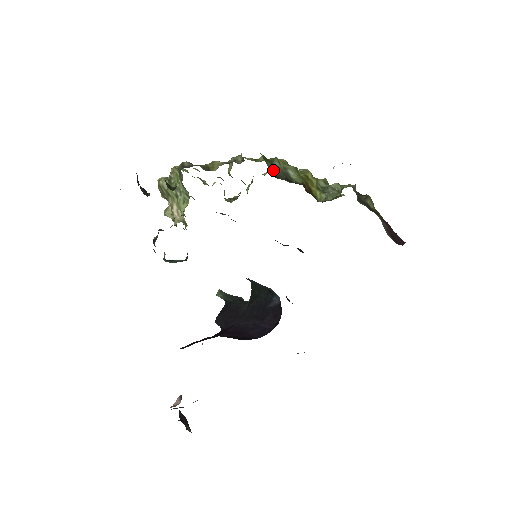
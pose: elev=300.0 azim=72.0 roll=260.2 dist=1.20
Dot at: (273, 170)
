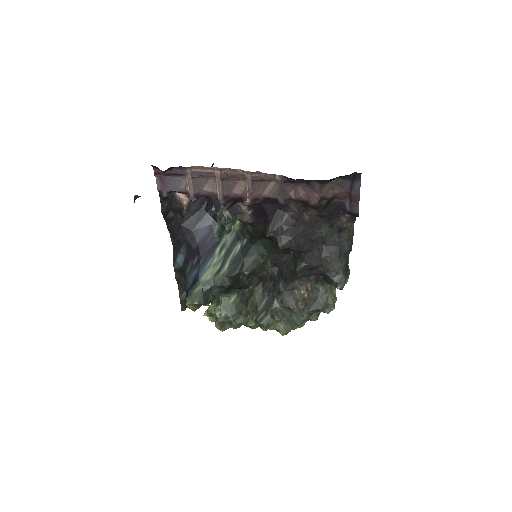
Dot at: occluded
